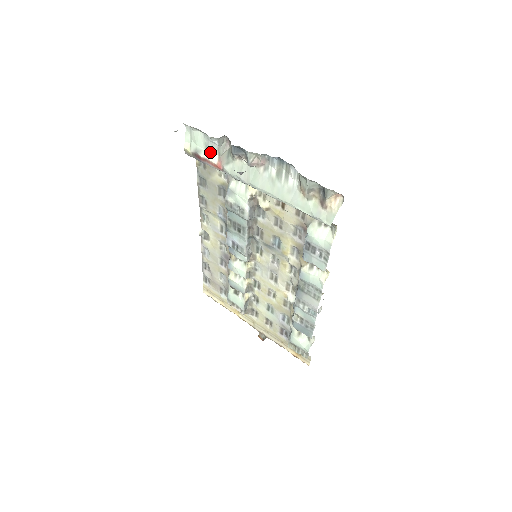
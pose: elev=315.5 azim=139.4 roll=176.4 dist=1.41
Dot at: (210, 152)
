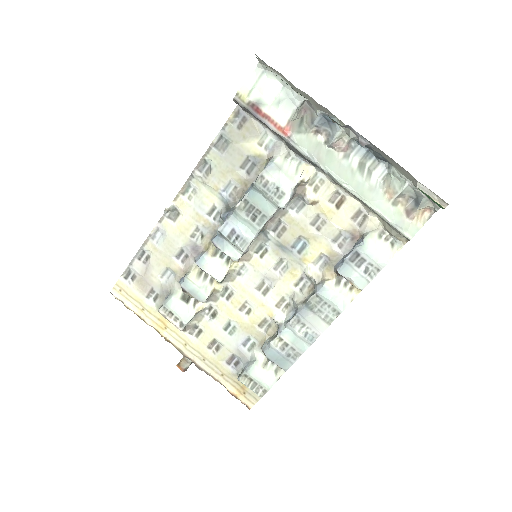
Dot at: (280, 110)
